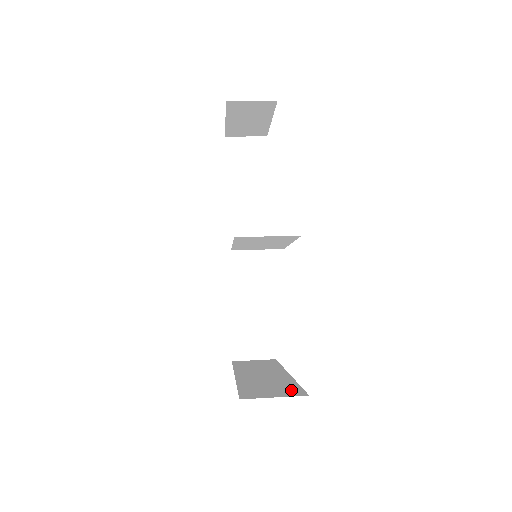
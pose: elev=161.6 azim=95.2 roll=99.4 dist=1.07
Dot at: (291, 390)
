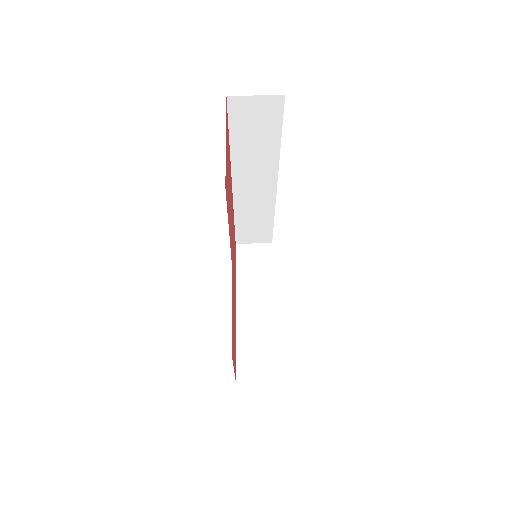
Dot at: (269, 365)
